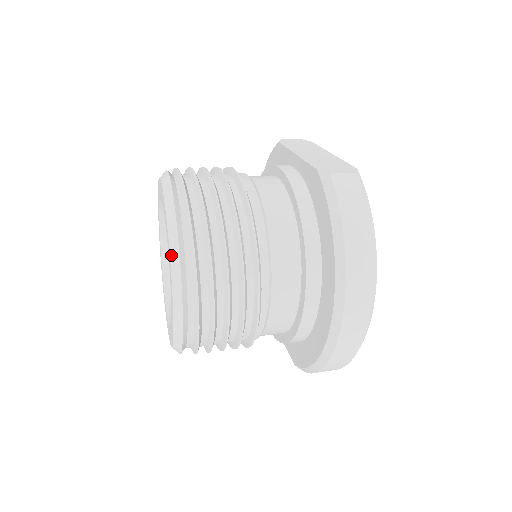
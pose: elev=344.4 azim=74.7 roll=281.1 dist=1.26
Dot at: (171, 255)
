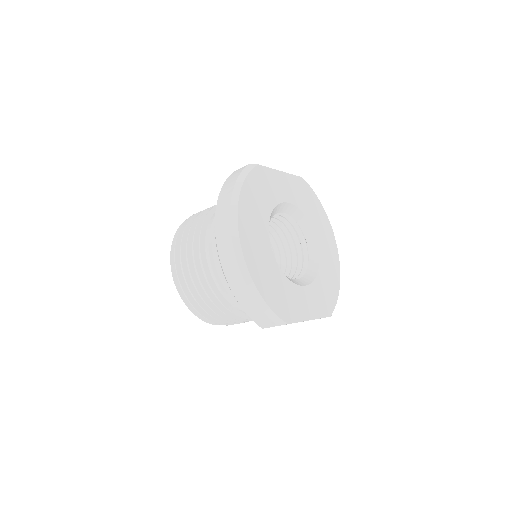
Dot at: occluded
